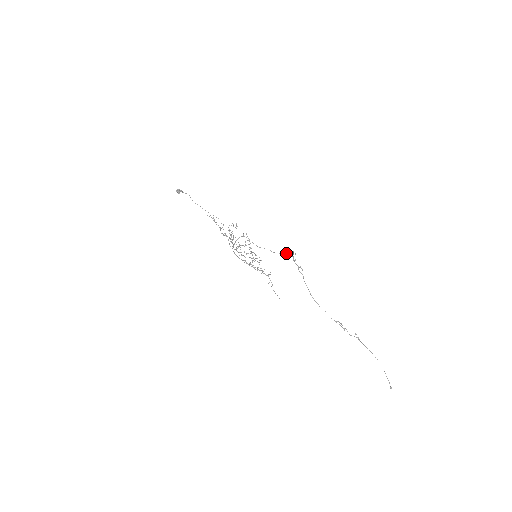
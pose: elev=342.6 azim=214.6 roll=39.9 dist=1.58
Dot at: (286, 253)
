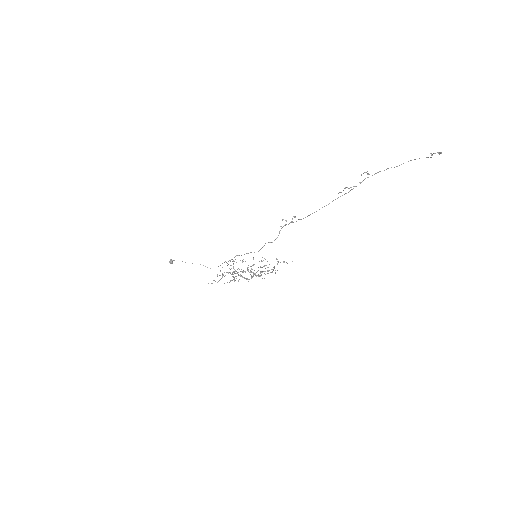
Dot at: occluded
